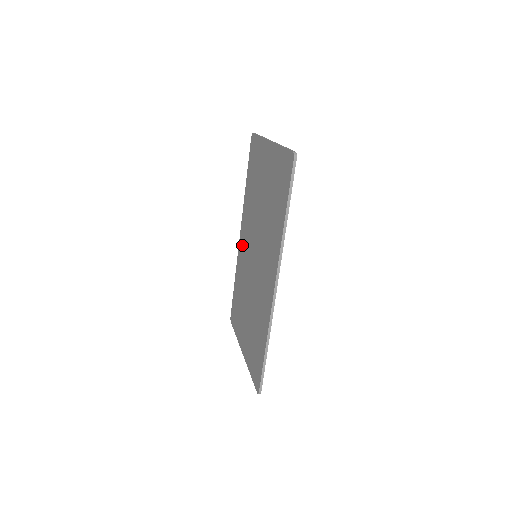
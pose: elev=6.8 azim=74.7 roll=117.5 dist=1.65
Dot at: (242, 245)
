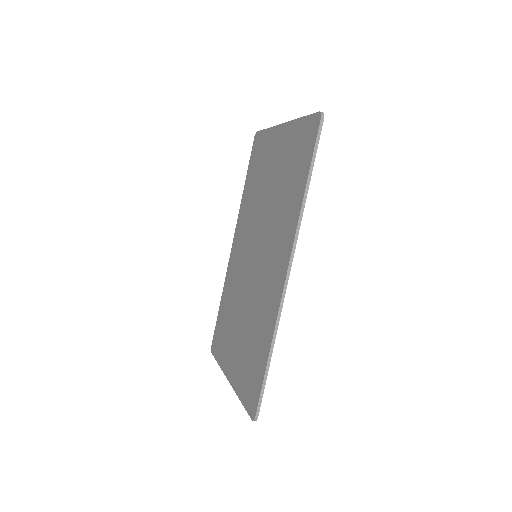
Dot at: (235, 255)
